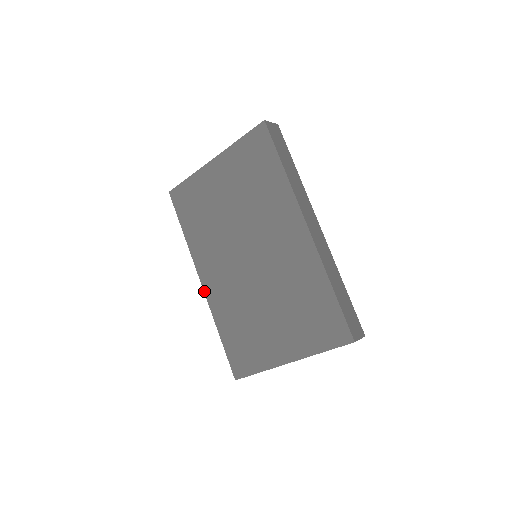
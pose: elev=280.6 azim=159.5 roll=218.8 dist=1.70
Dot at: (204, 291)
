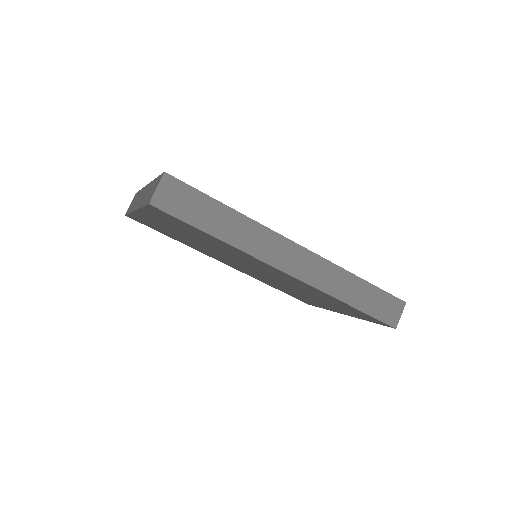
Dot at: occluded
